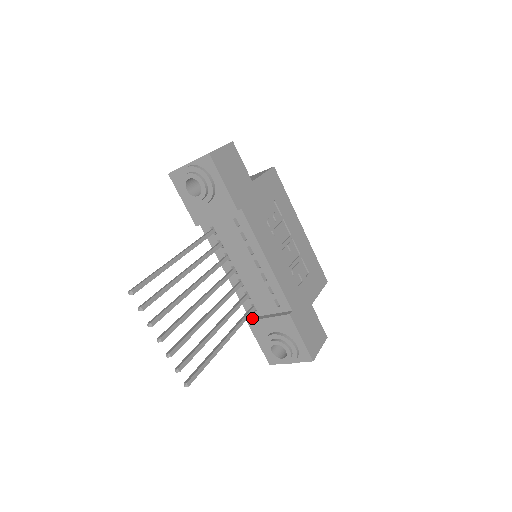
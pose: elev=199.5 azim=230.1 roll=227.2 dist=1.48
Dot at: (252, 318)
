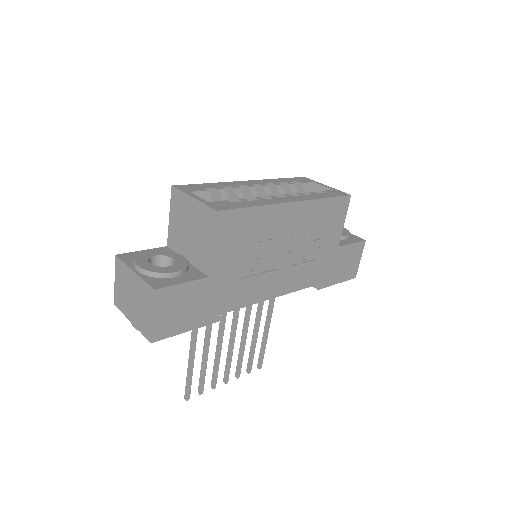
Dot at: occluded
